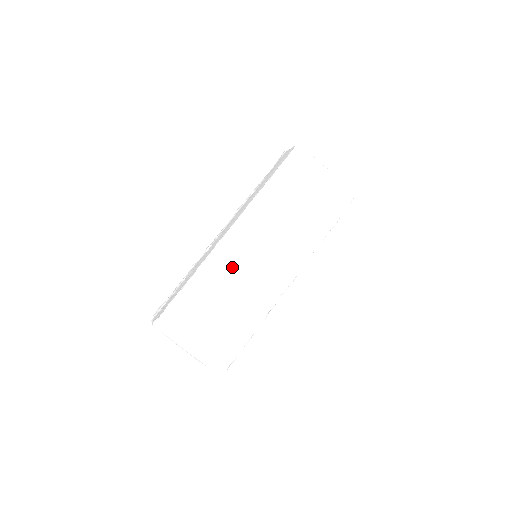
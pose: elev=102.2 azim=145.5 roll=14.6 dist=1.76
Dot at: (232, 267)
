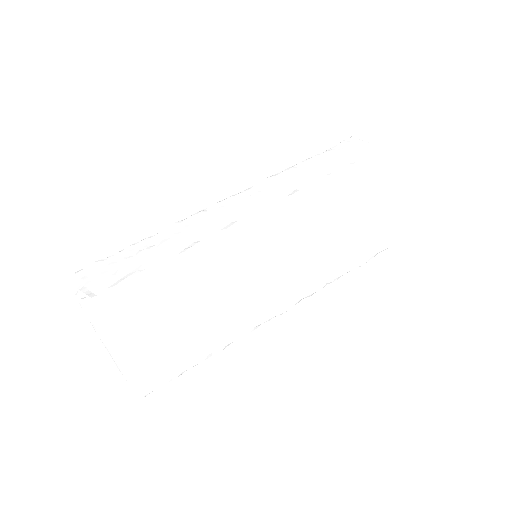
Dot at: (231, 267)
